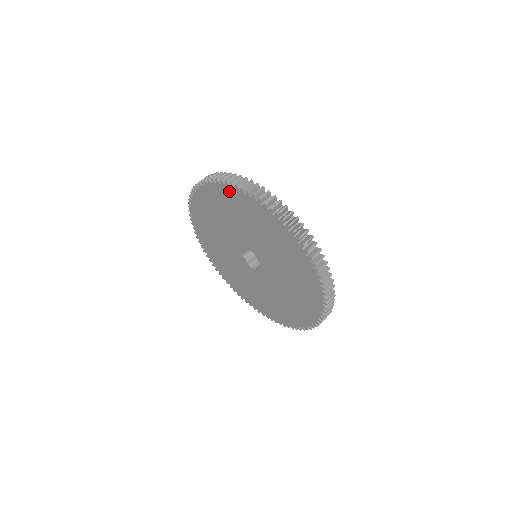
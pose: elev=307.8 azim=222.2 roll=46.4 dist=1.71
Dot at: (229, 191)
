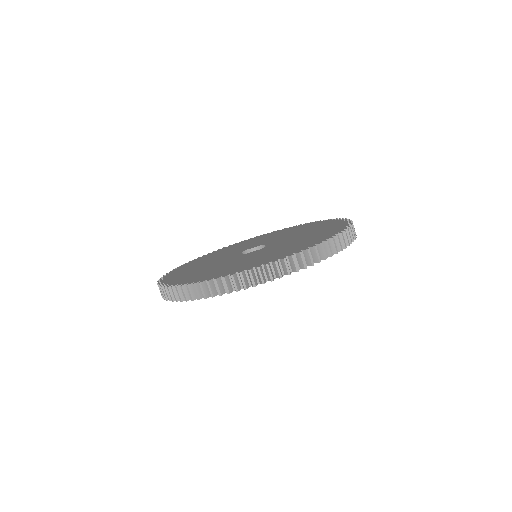
Dot at: occluded
